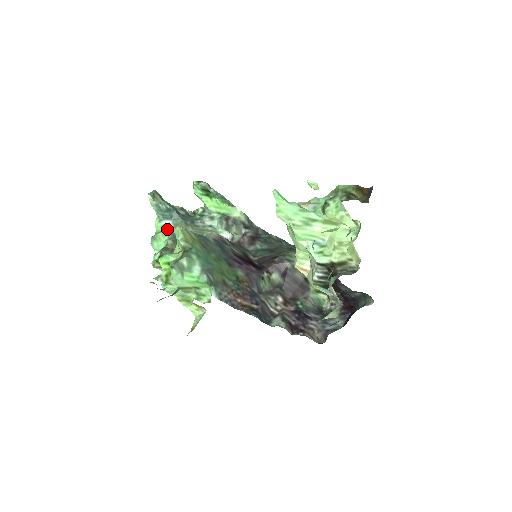
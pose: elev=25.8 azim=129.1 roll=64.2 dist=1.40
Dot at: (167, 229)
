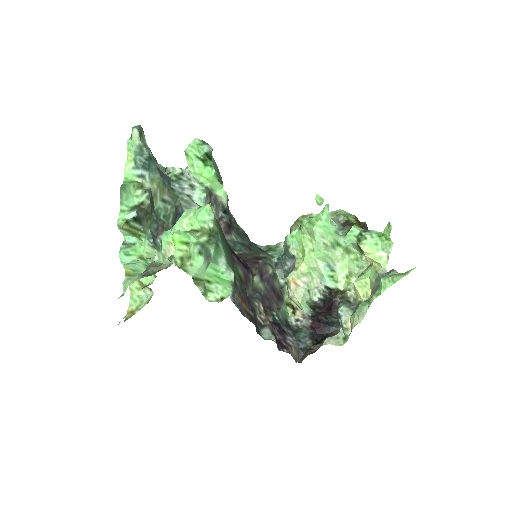
Dot at: (142, 182)
